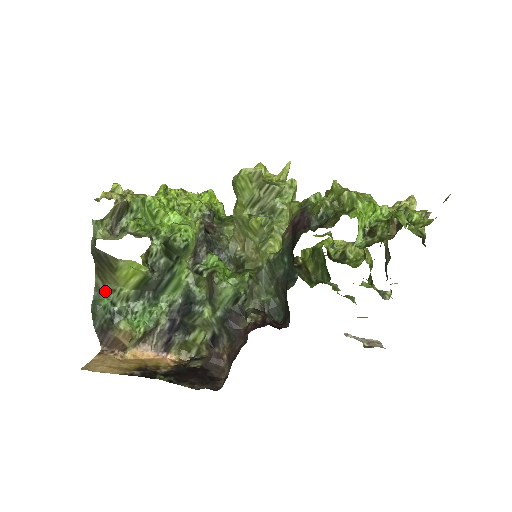
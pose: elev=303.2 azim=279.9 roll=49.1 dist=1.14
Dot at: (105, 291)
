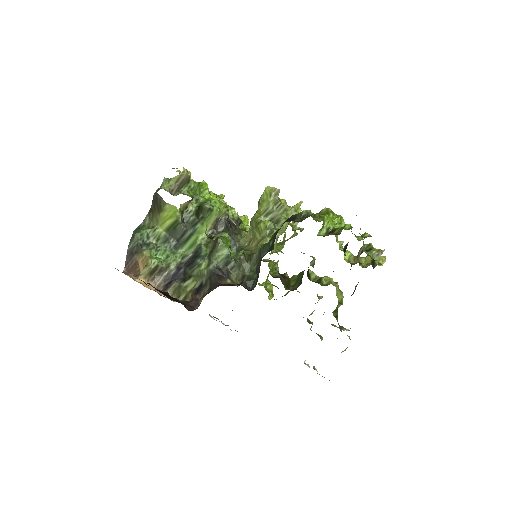
Dot at: (148, 226)
